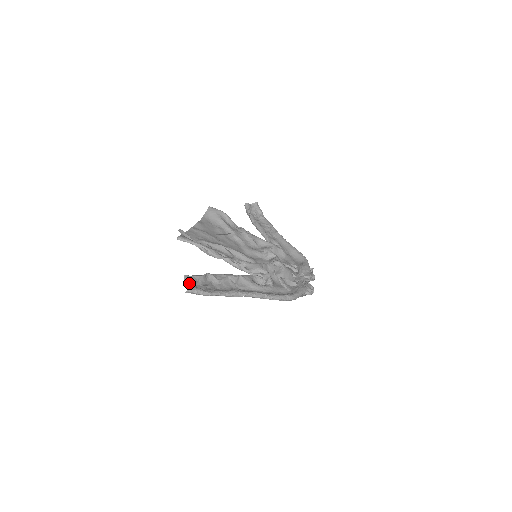
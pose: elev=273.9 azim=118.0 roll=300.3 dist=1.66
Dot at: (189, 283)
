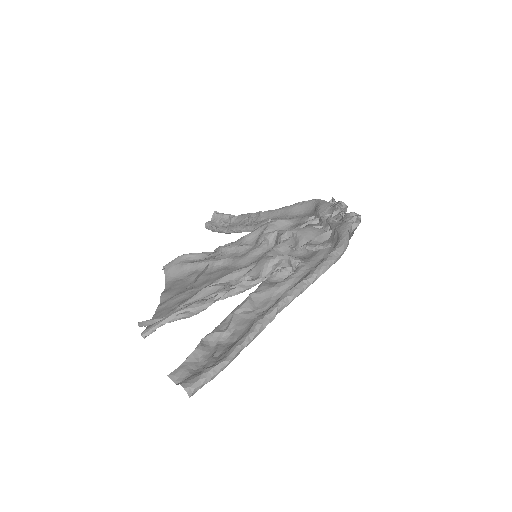
Dot at: (184, 379)
